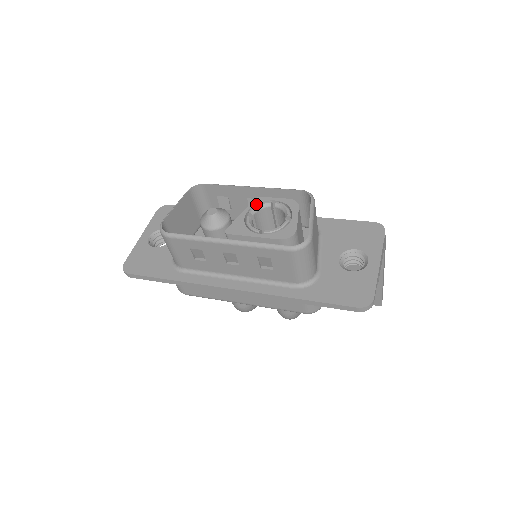
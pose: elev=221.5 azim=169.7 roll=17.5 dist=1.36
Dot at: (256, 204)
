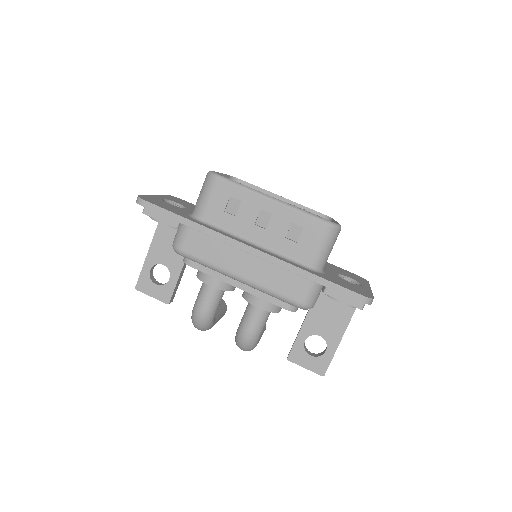
Dot at: occluded
